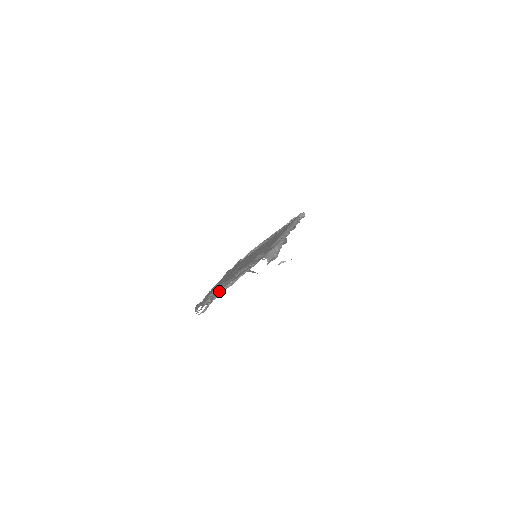
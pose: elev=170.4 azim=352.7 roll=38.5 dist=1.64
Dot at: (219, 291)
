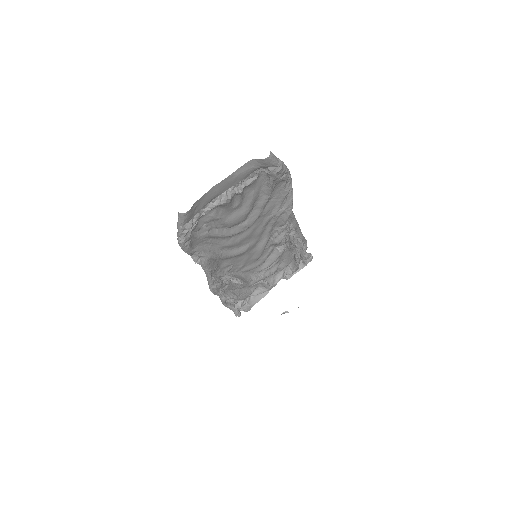
Dot at: (209, 209)
